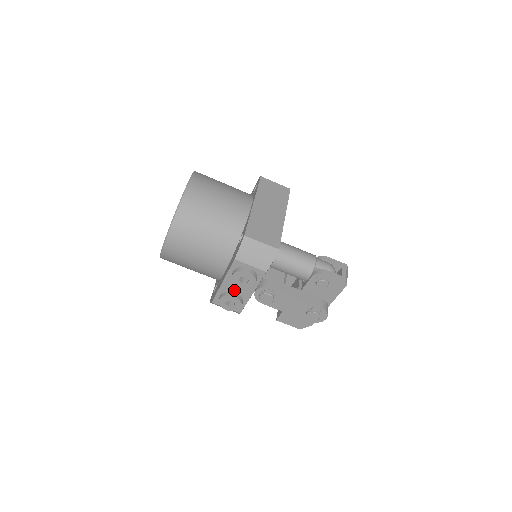
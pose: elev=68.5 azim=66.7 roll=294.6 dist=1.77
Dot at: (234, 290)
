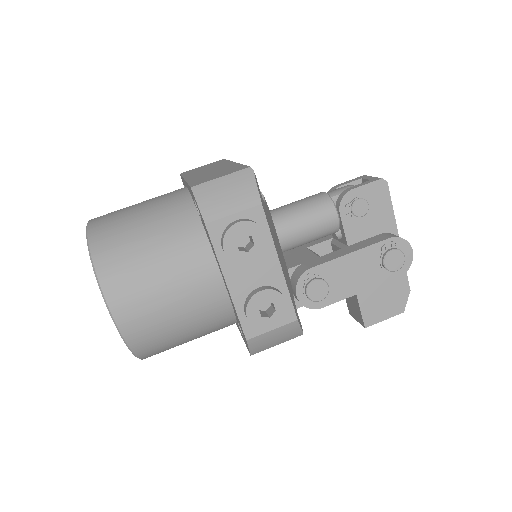
Dot at: (253, 284)
